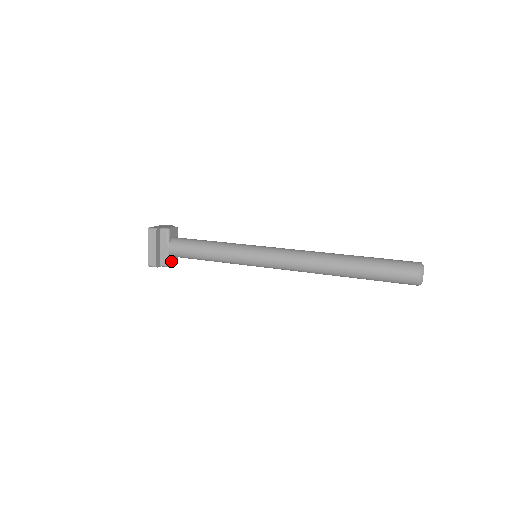
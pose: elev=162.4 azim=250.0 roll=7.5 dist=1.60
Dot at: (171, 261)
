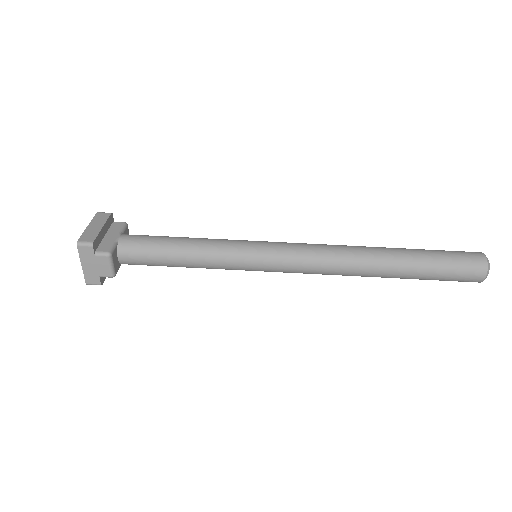
Dot at: occluded
